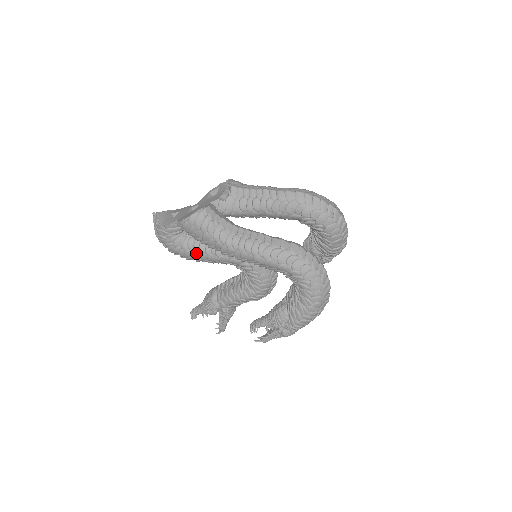
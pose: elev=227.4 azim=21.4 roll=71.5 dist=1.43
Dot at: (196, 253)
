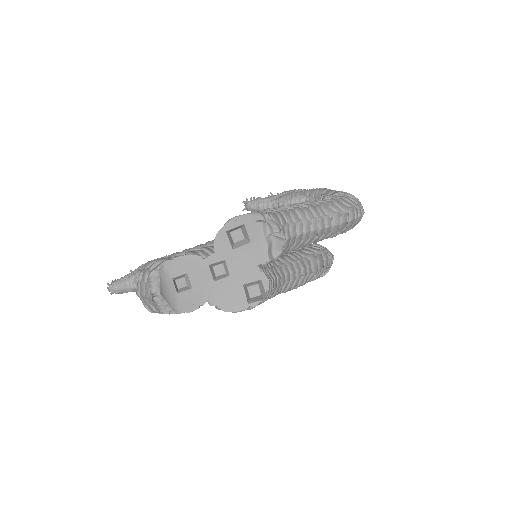
Dot at: occluded
